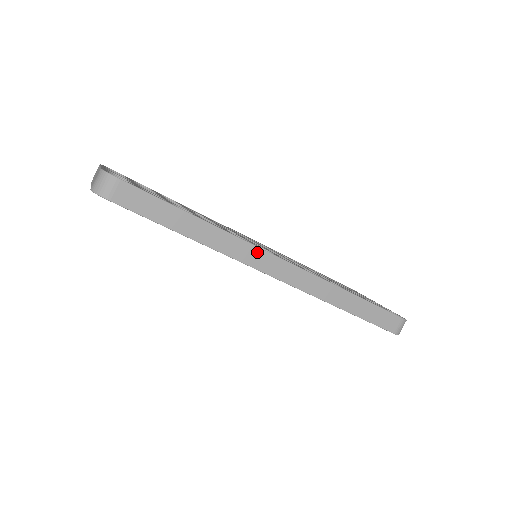
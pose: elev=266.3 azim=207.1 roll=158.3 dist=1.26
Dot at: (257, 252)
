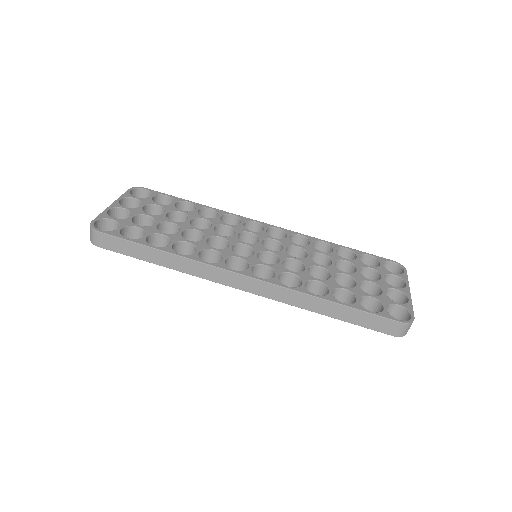
Dot at: (221, 272)
